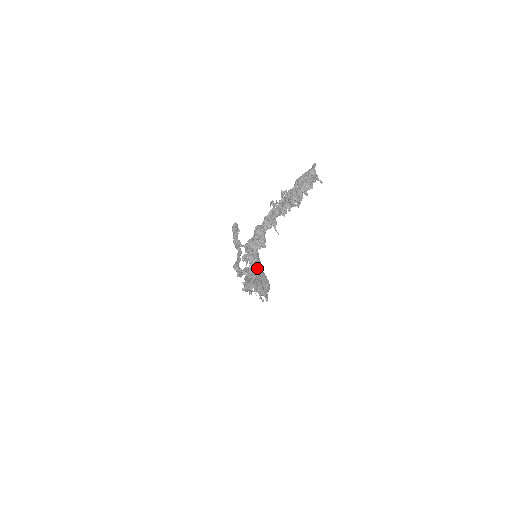
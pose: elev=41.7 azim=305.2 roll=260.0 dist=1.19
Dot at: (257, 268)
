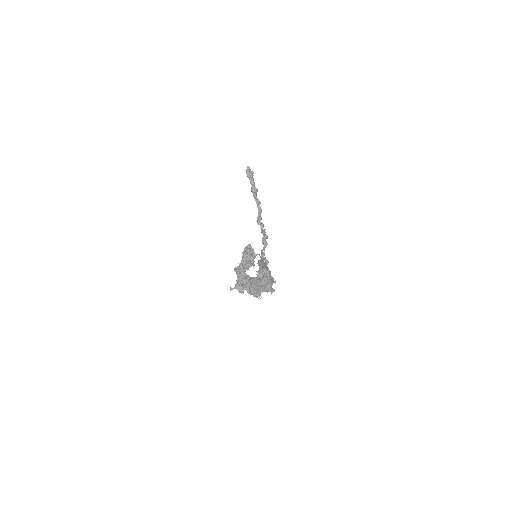
Dot at: occluded
